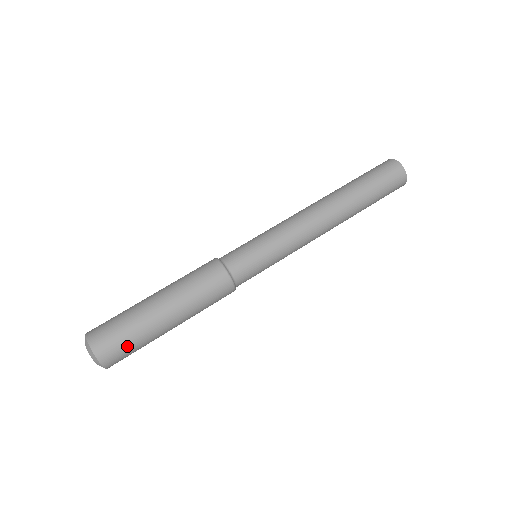
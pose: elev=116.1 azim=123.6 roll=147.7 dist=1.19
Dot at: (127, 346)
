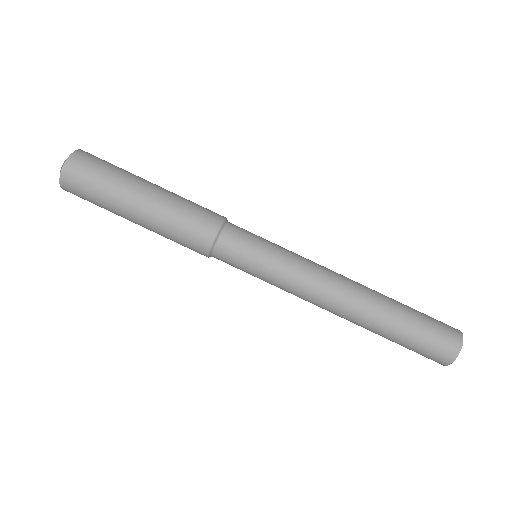
Dot at: (89, 200)
